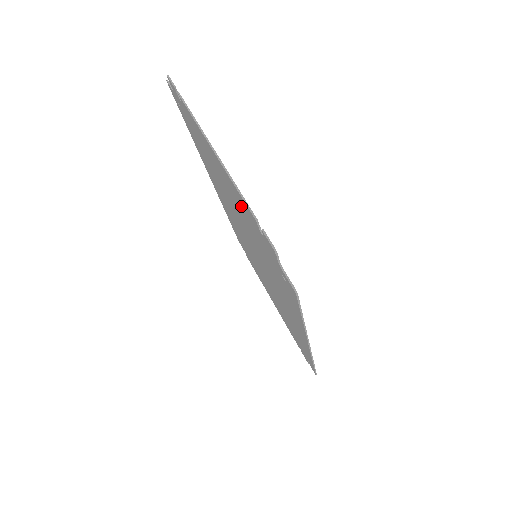
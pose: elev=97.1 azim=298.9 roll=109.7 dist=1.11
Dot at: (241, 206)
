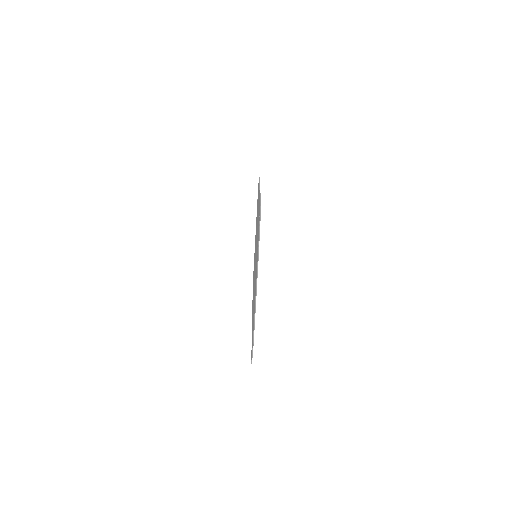
Dot at: occluded
